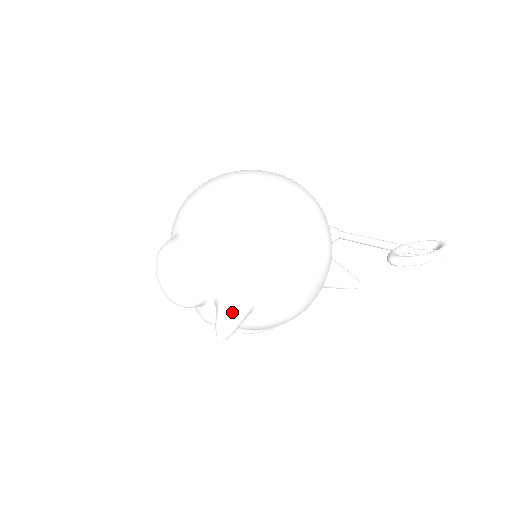
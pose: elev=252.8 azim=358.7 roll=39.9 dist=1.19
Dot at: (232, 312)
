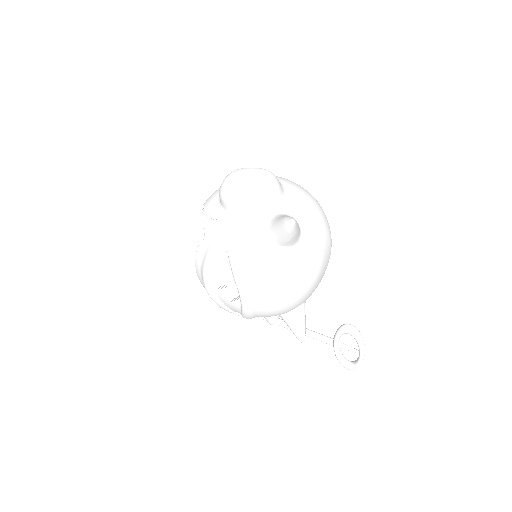
Dot at: occluded
